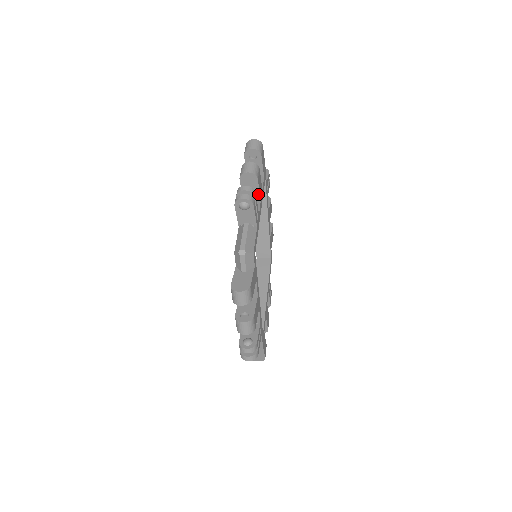
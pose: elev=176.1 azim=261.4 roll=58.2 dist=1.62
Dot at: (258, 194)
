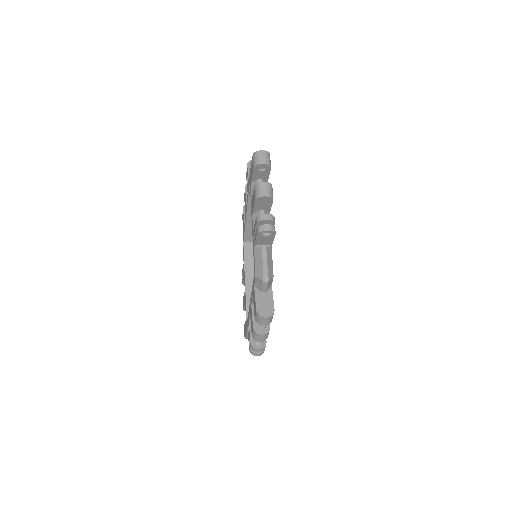
Dot at: (269, 210)
